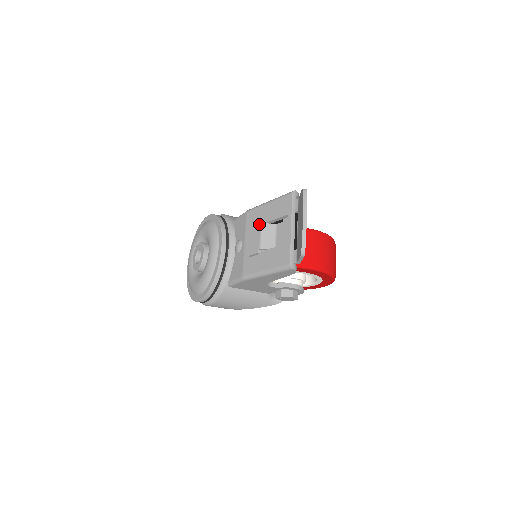
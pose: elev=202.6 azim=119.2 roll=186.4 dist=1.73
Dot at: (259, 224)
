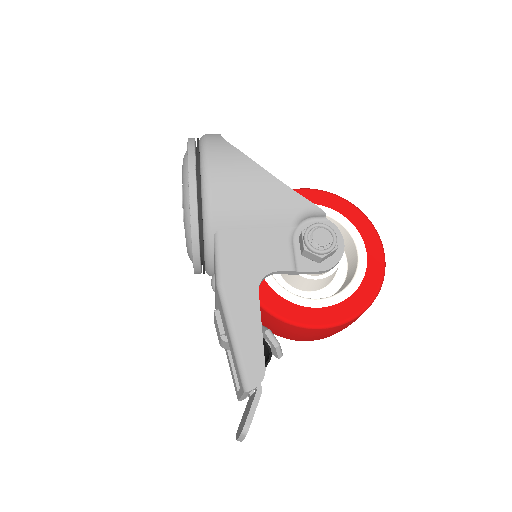
Dot at: (219, 335)
